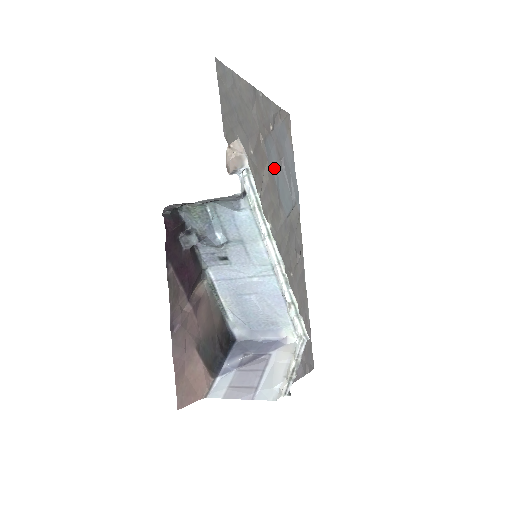
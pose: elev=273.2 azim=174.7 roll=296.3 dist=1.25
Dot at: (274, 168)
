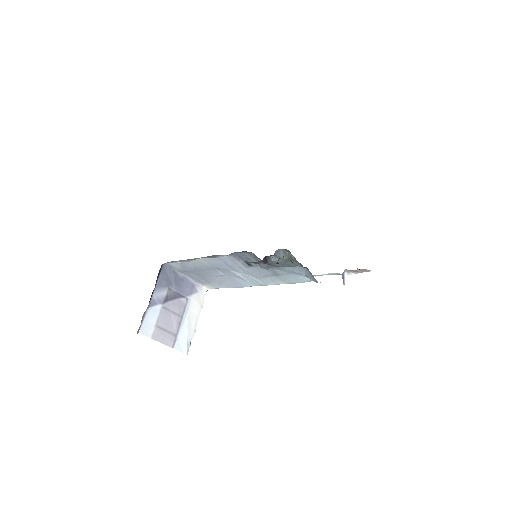
Dot at: occluded
